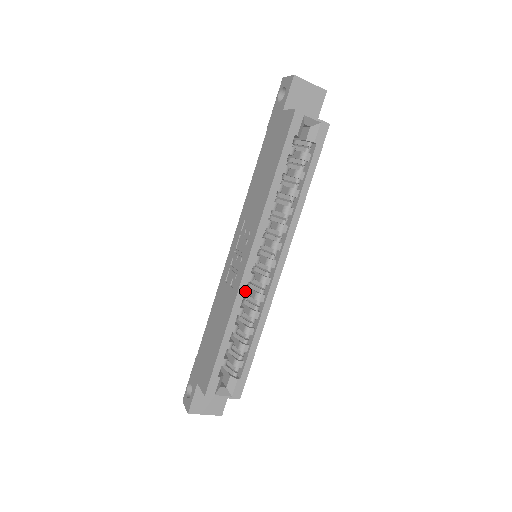
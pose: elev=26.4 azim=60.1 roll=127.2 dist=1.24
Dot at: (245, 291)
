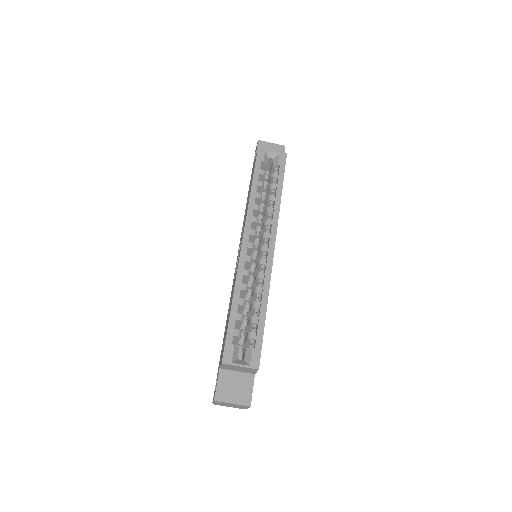
Dot at: (245, 270)
